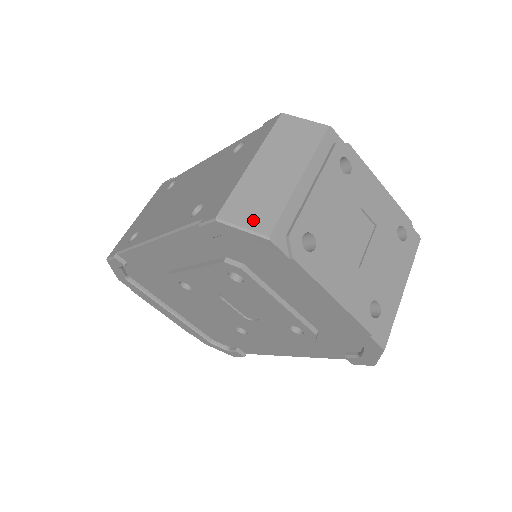
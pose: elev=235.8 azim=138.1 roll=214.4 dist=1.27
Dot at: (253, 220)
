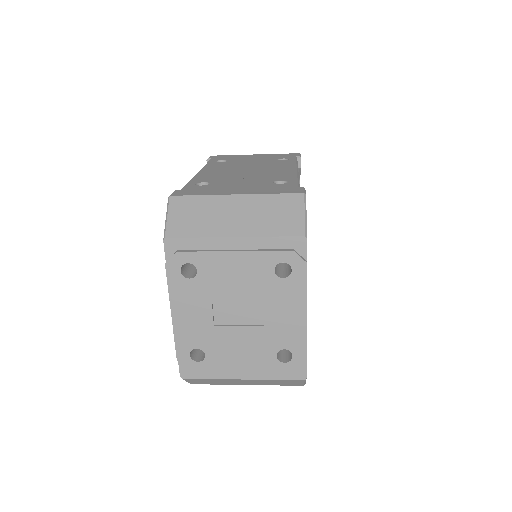
Dot at: (176, 221)
